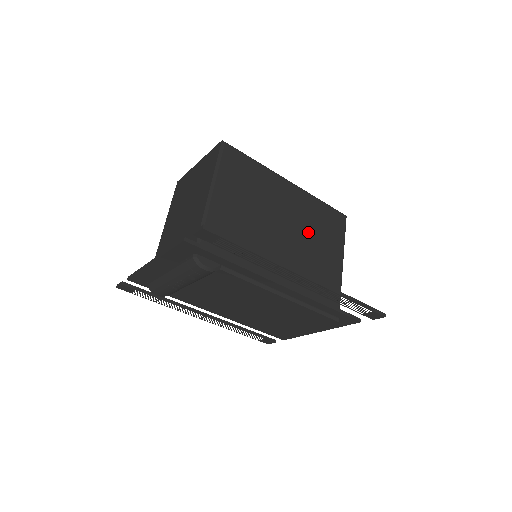
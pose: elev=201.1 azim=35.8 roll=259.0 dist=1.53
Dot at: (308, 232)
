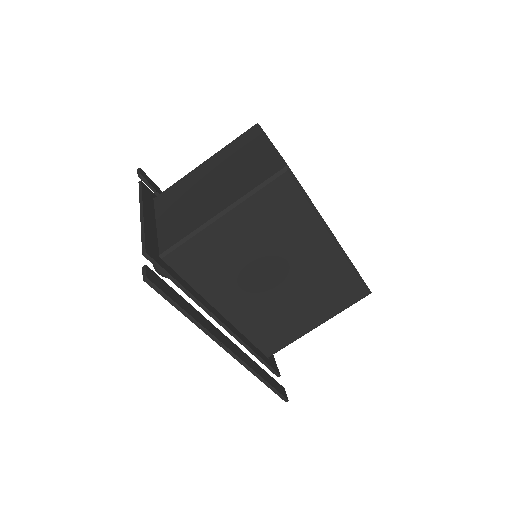
Dot at: (305, 289)
